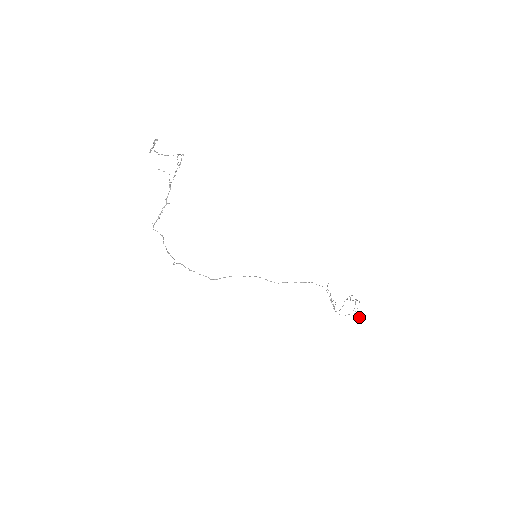
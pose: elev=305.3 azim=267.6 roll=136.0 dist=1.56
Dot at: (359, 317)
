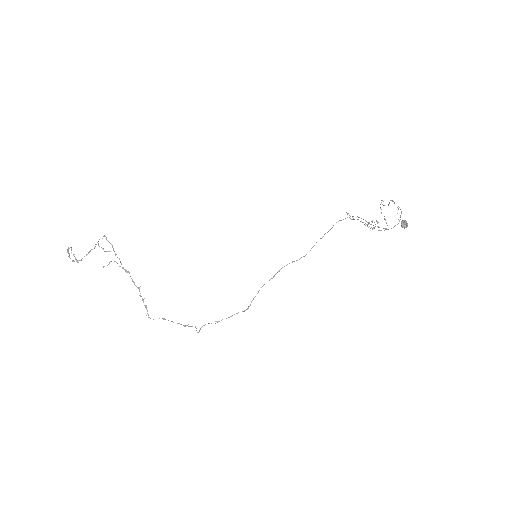
Dot at: (405, 221)
